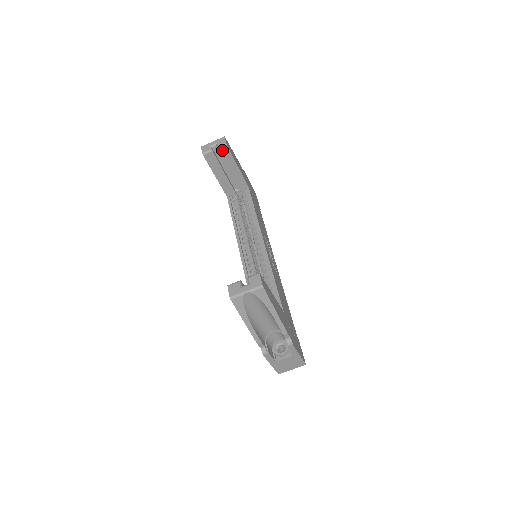
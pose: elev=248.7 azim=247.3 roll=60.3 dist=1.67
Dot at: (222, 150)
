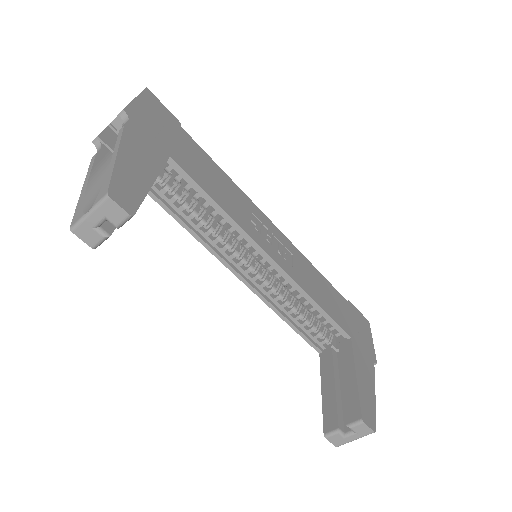
Dot at: occluded
